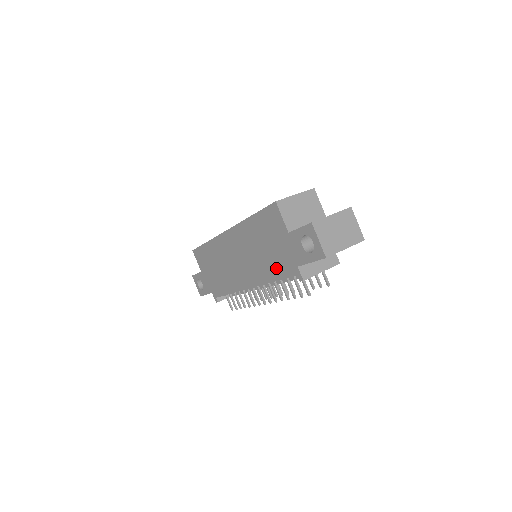
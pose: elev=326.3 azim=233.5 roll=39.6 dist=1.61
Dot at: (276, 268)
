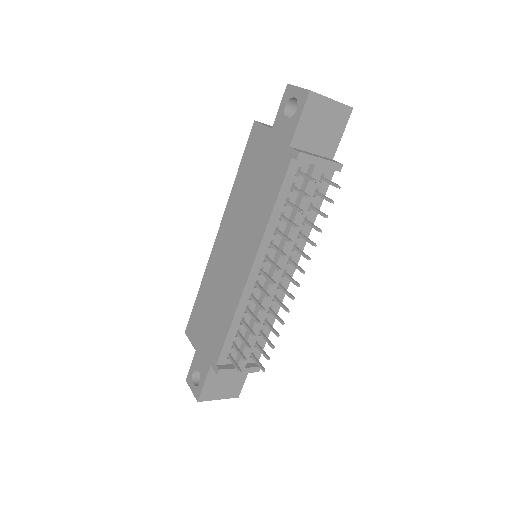
Dot at: (271, 187)
